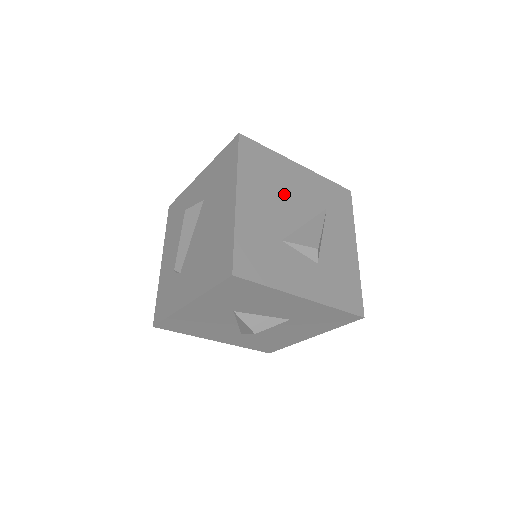
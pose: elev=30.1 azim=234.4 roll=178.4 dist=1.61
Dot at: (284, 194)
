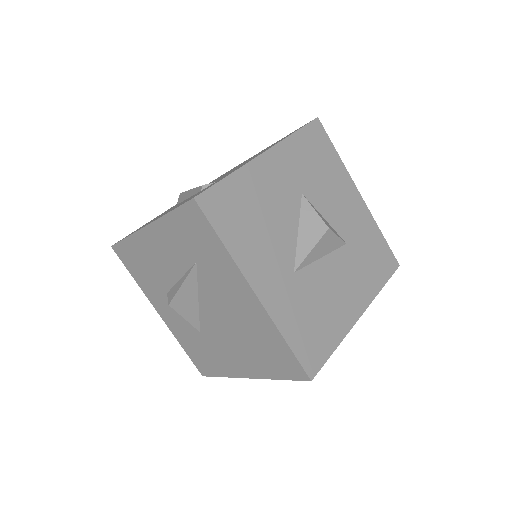
Dot at: occluded
